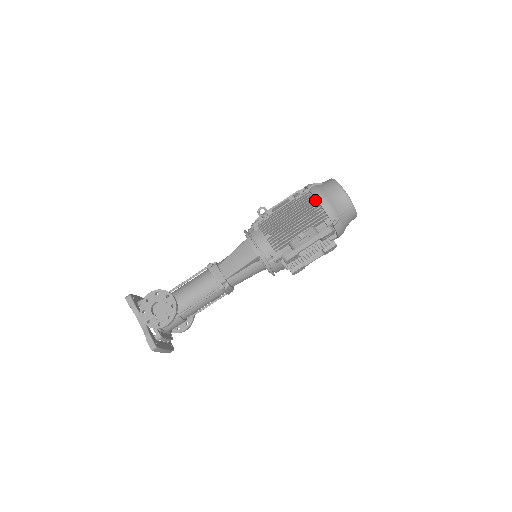
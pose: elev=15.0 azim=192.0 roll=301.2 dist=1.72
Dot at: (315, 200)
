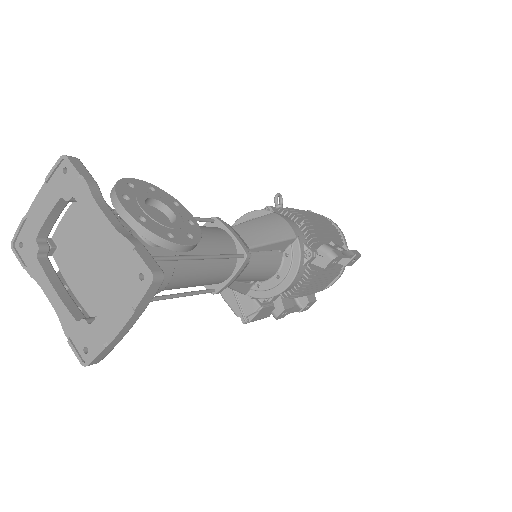
Dot at: (330, 221)
